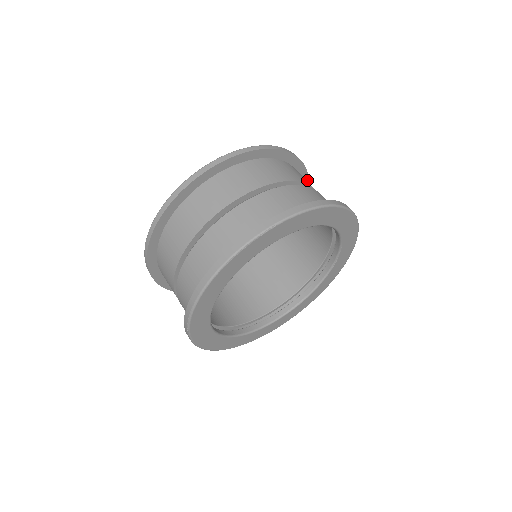
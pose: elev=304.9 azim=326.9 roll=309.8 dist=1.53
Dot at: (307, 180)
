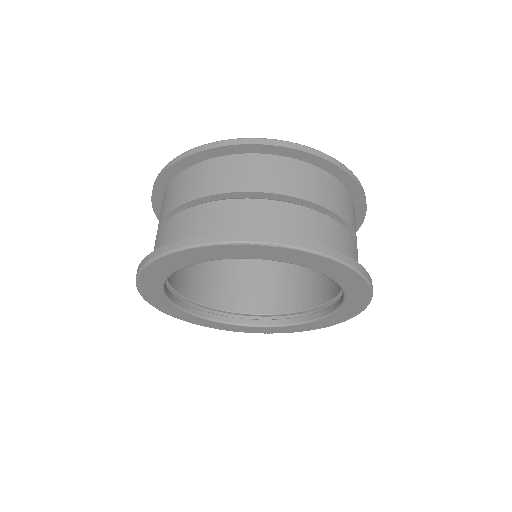
Dot at: (359, 225)
